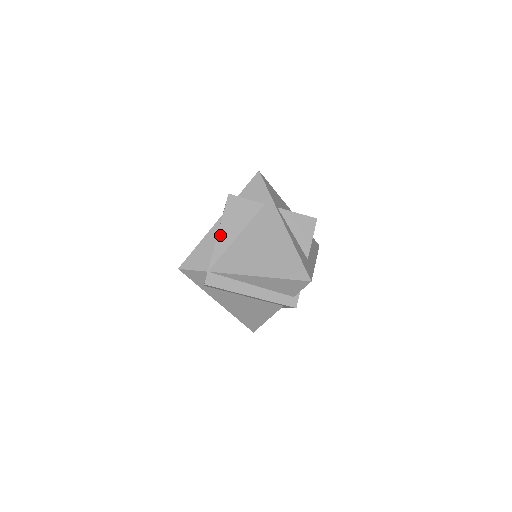
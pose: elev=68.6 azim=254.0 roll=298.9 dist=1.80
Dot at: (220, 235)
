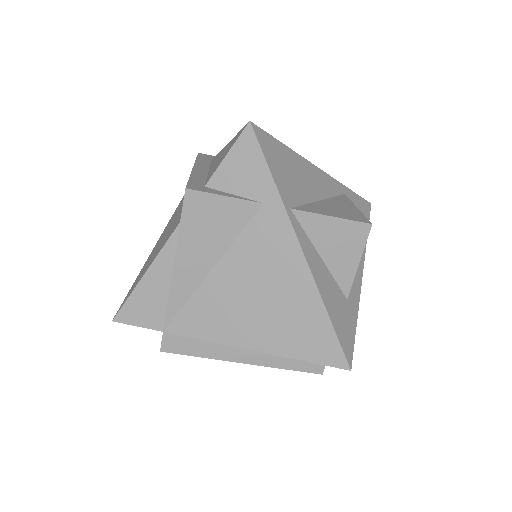
Dot at: (177, 270)
